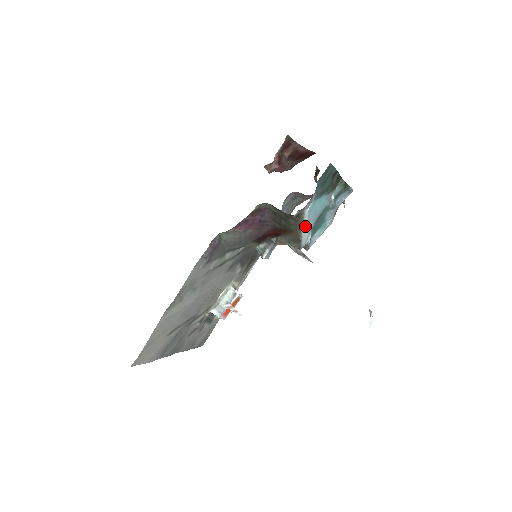
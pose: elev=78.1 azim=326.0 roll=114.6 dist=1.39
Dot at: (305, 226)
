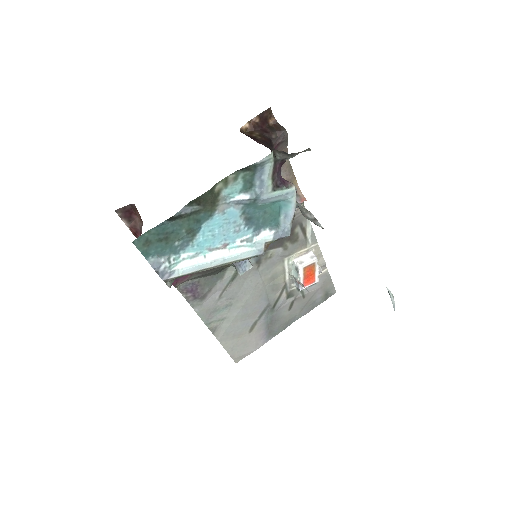
Dot at: (213, 263)
